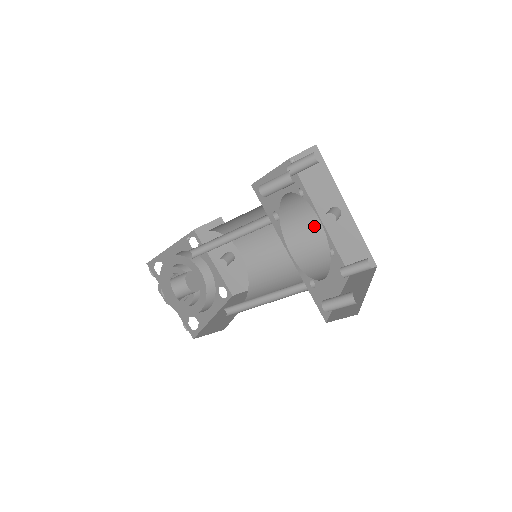
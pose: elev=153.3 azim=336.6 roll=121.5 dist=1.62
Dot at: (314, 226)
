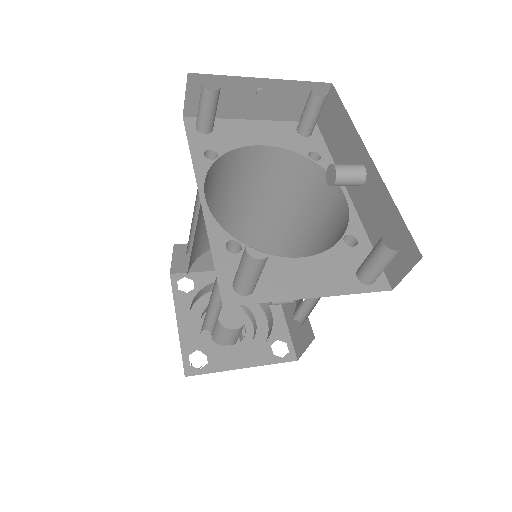
Dot at: (341, 209)
